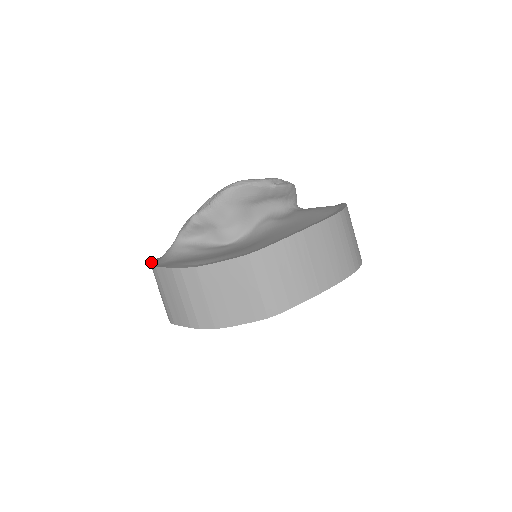
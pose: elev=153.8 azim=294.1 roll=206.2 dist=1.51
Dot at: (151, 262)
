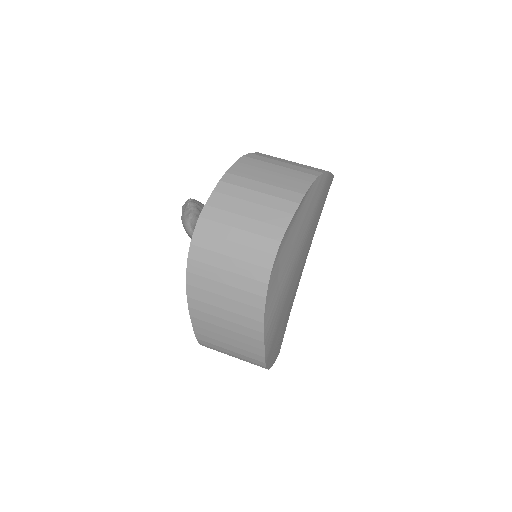
Dot at: (201, 212)
